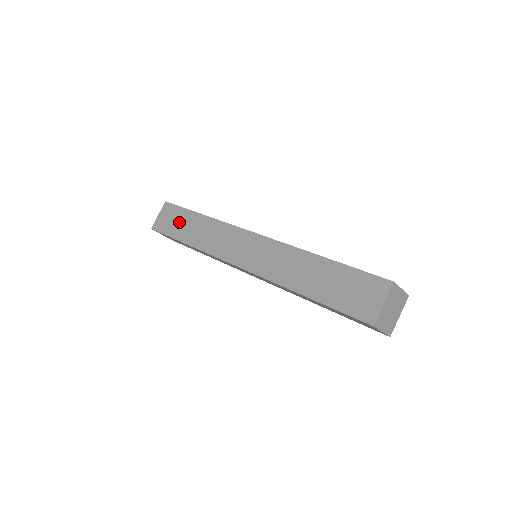
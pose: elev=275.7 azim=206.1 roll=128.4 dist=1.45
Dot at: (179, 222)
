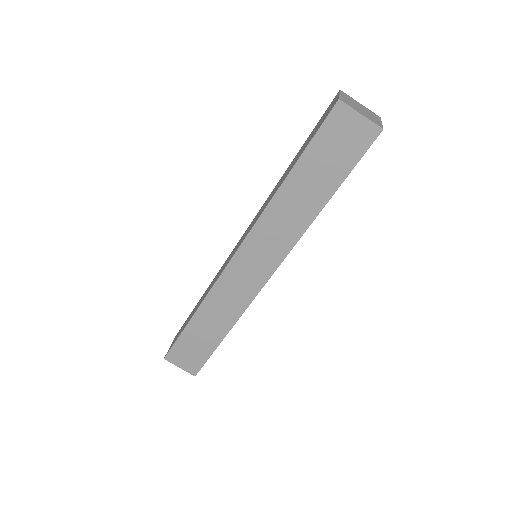
Dot at: (186, 321)
